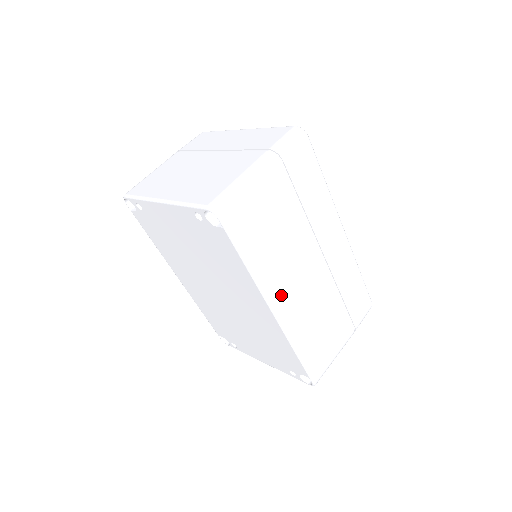
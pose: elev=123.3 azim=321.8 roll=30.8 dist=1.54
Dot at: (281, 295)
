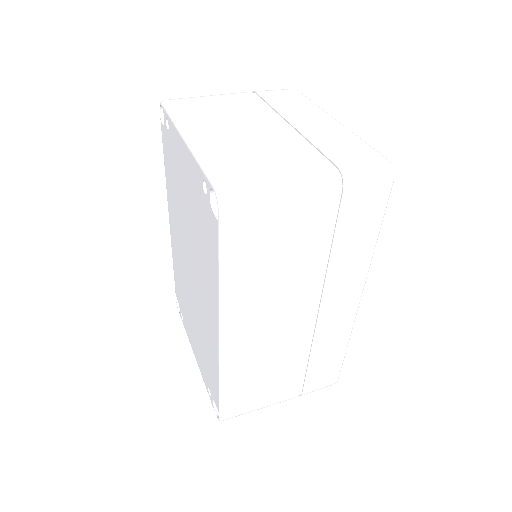
Dot at: (241, 325)
